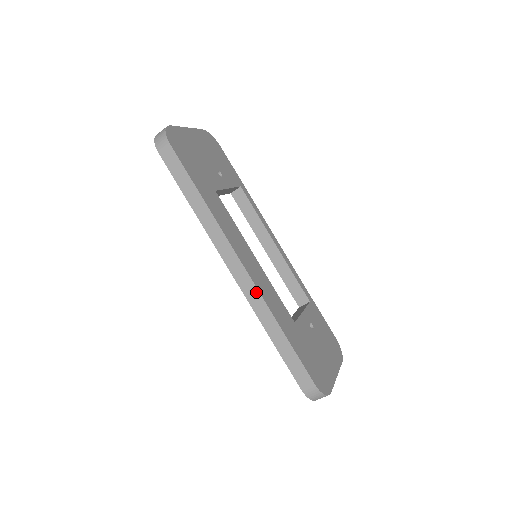
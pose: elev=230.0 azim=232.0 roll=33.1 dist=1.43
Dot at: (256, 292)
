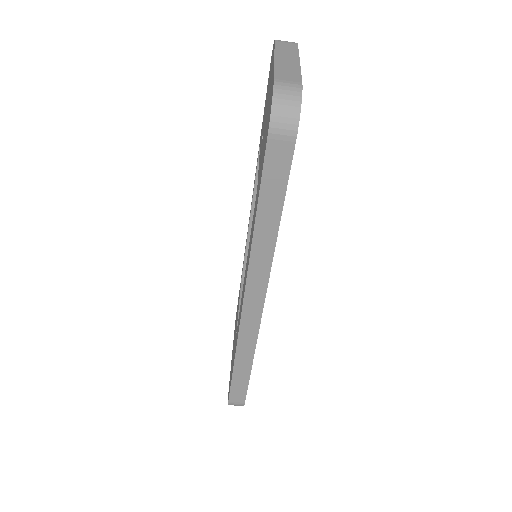
Dot at: (255, 332)
